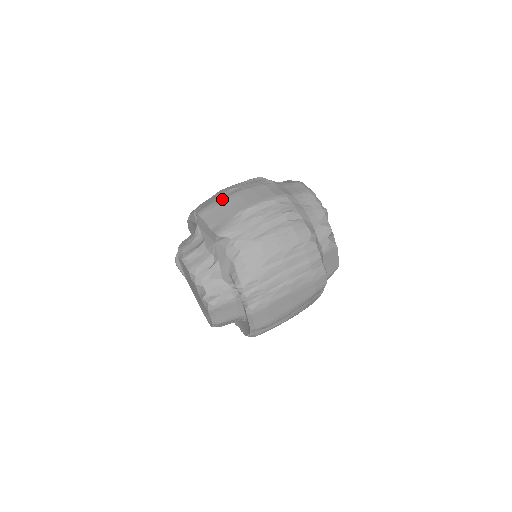
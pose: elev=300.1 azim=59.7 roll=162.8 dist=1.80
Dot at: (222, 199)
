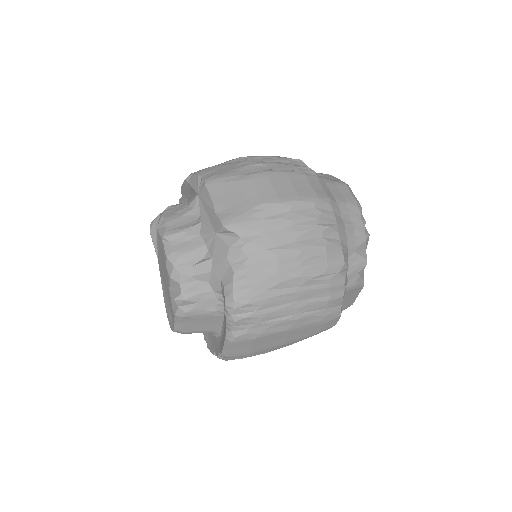
Dot at: (244, 174)
